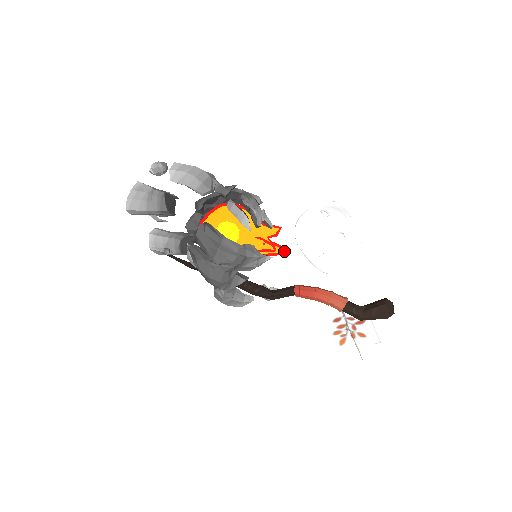
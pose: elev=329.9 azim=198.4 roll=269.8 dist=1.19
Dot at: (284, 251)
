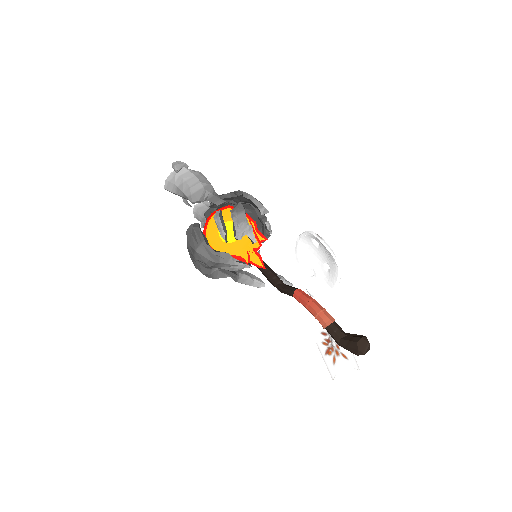
Dot at: occluded
